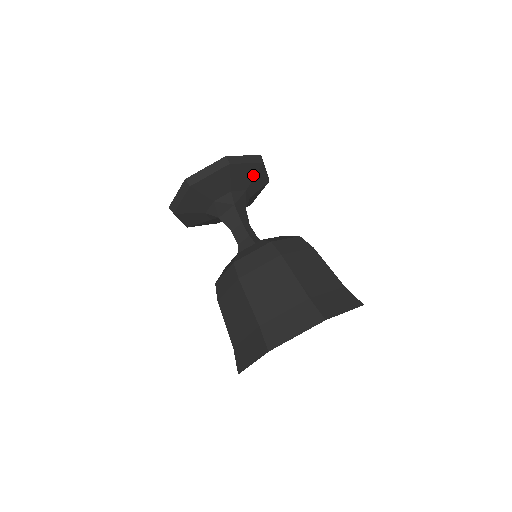
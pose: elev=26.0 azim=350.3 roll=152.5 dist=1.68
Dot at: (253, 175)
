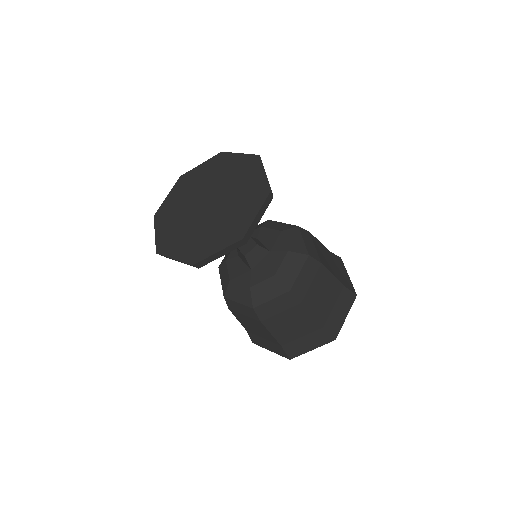
Dot at: occluded
